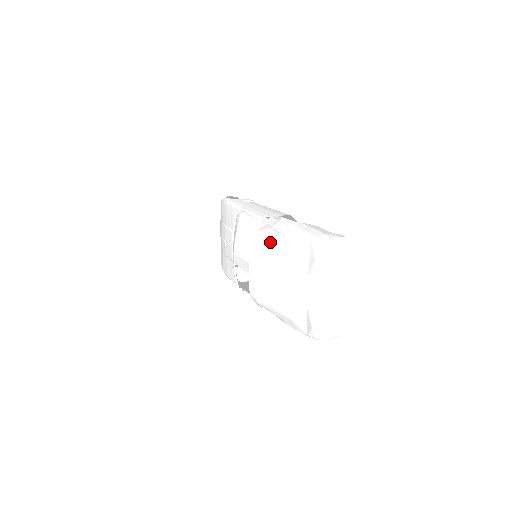
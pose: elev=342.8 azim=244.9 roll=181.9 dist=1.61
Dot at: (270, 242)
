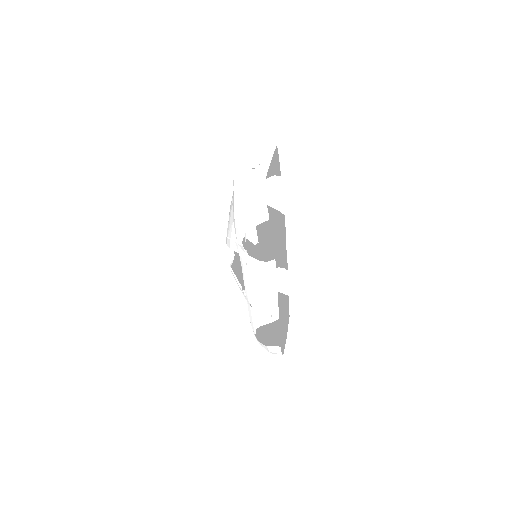
Dot at: occluded
